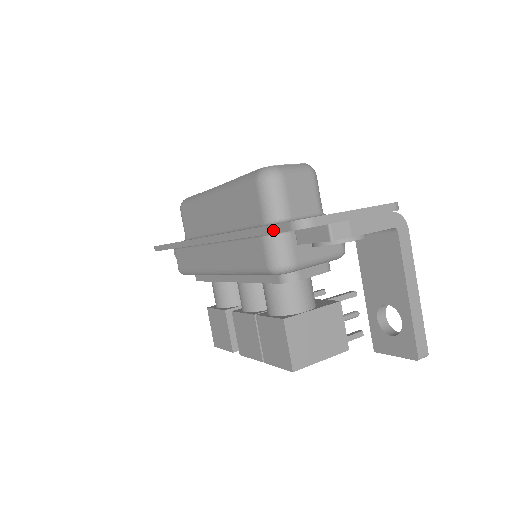
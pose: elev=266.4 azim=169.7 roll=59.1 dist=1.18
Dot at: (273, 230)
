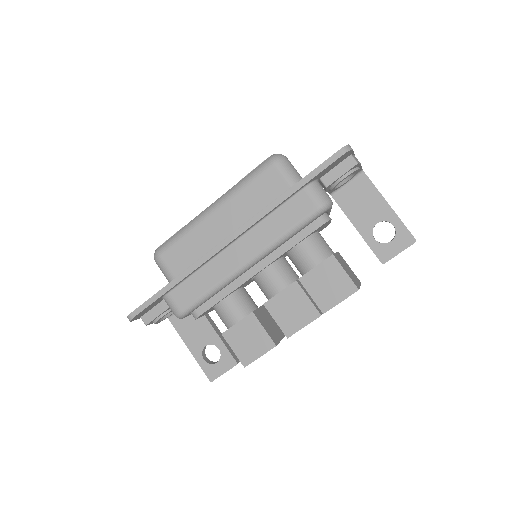
Dot at: (324, 166)
